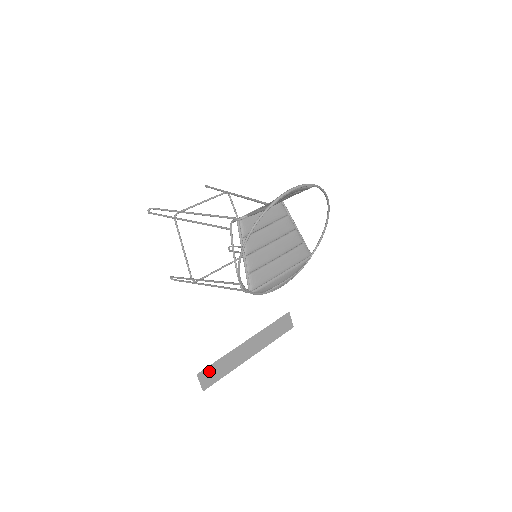
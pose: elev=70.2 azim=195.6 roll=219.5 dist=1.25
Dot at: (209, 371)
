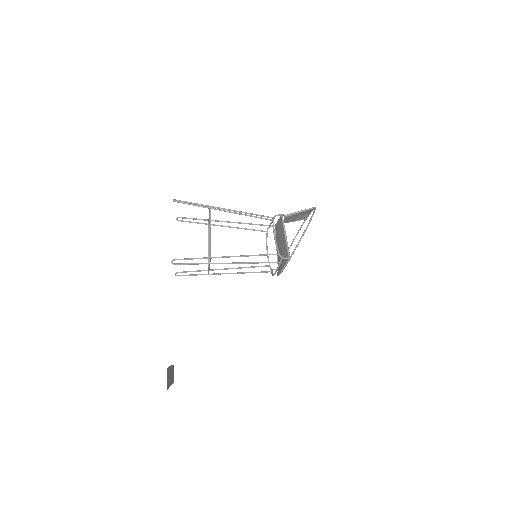
Dot at: (168, 372)
